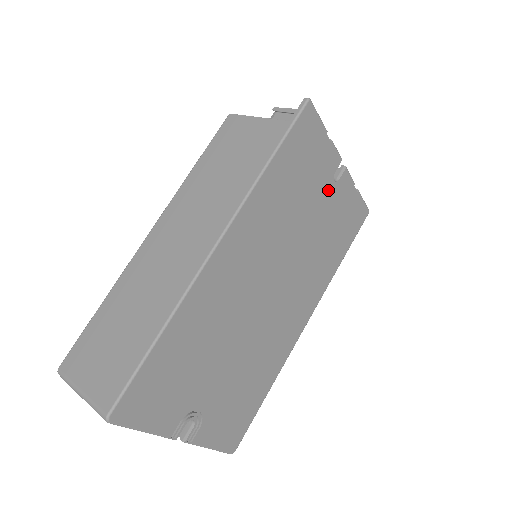
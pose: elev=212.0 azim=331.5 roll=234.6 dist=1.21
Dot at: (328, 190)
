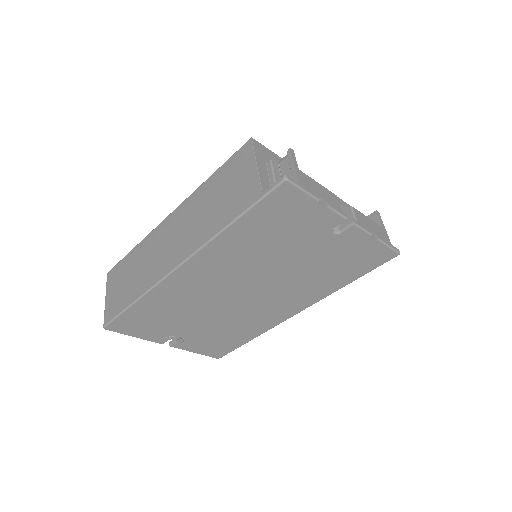
Dot at: (323, 239)
